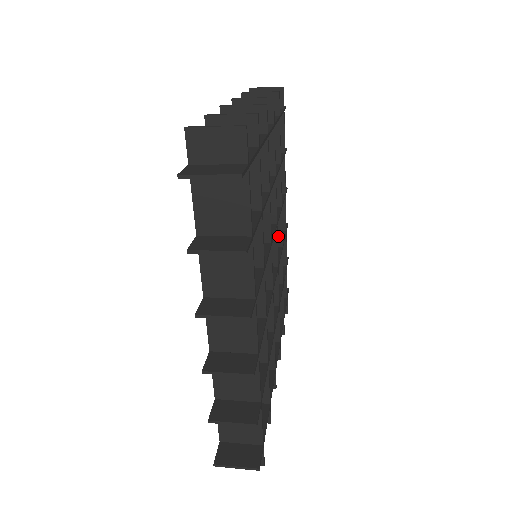
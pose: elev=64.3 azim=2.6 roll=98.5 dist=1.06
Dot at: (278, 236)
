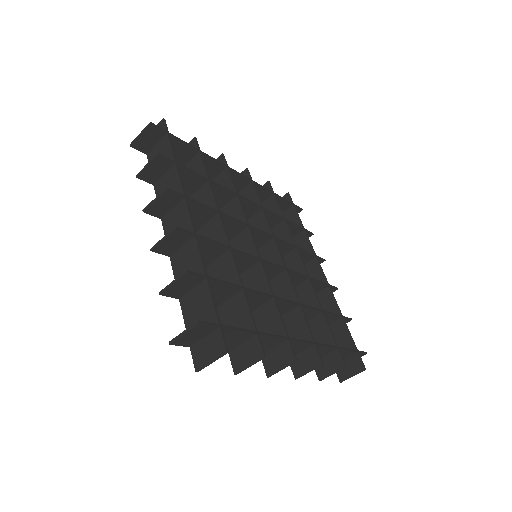
Dot at: (301, 269)
